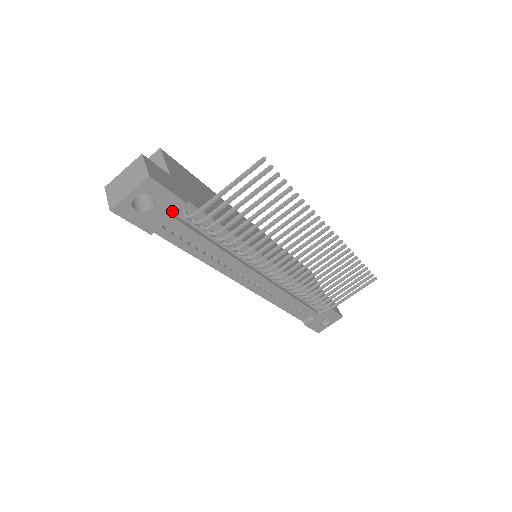
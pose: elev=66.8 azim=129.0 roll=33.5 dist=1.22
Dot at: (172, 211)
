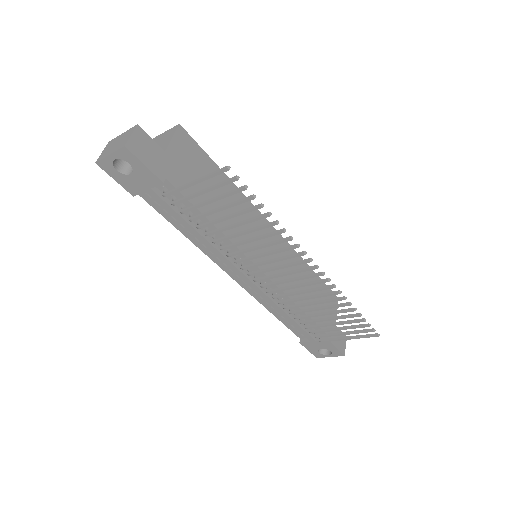
Dot at: (149, 183)
